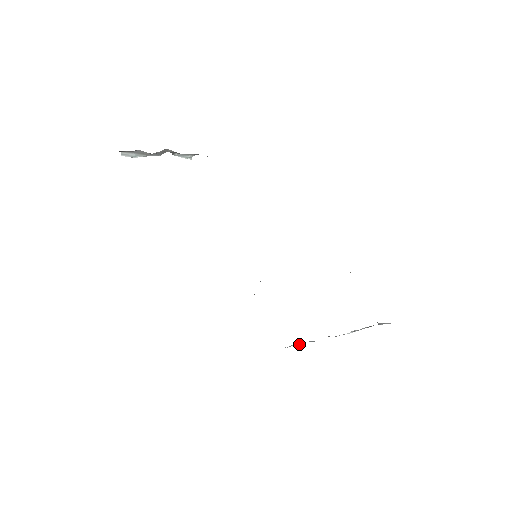
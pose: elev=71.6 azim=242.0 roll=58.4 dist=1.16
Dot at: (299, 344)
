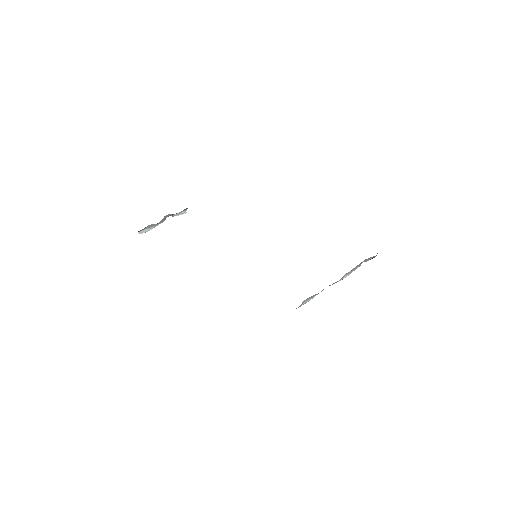
Dot at: (309, 300)
